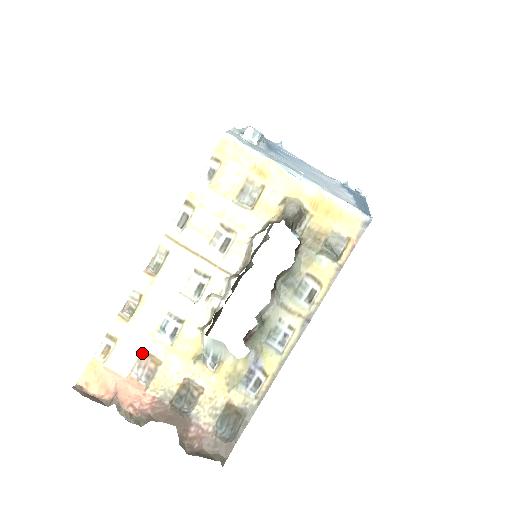
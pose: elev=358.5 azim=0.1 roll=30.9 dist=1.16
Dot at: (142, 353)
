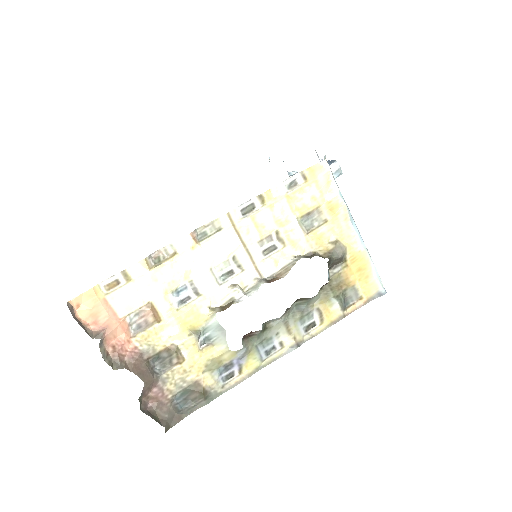
Dot at: (148, 304)
